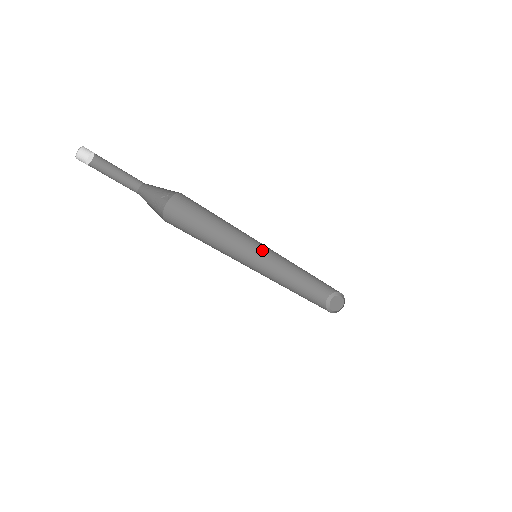
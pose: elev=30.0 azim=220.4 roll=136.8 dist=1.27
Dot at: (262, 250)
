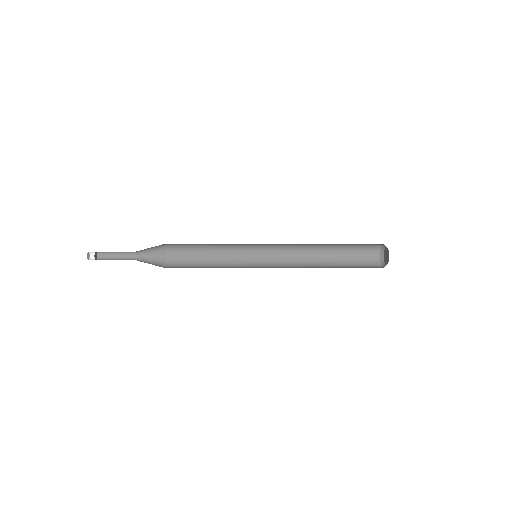
Dot at: (267, 249)
